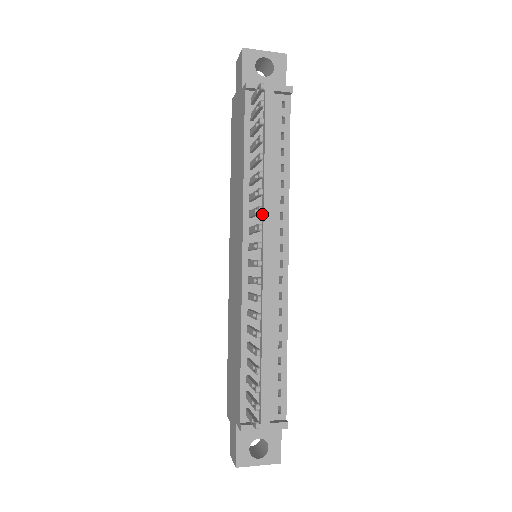
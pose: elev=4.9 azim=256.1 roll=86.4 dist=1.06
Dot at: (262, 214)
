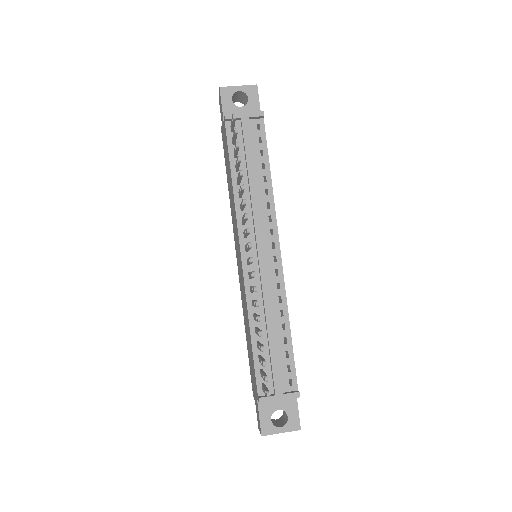
Dot at: (253, 220)
